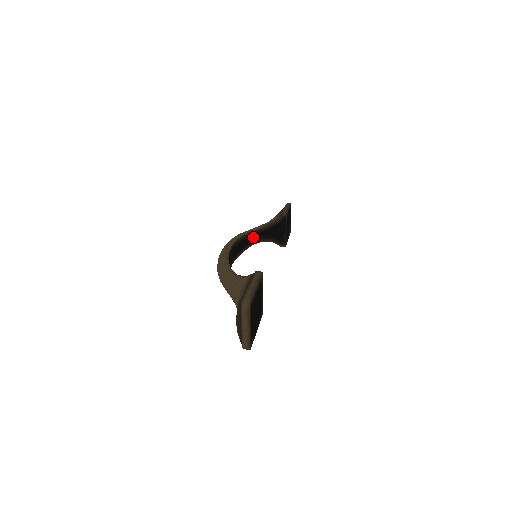
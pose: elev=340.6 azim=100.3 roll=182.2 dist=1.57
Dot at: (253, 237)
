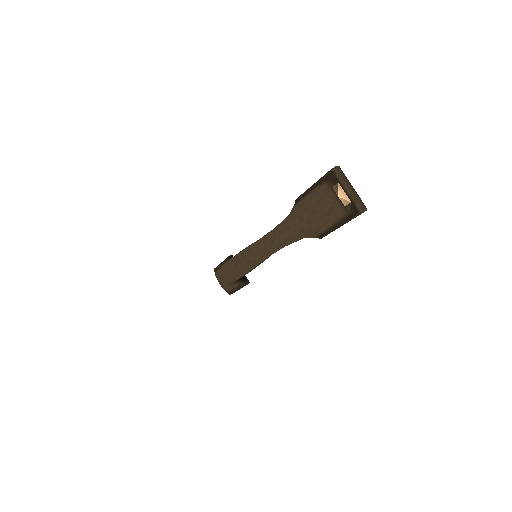
Dot at: occluded
